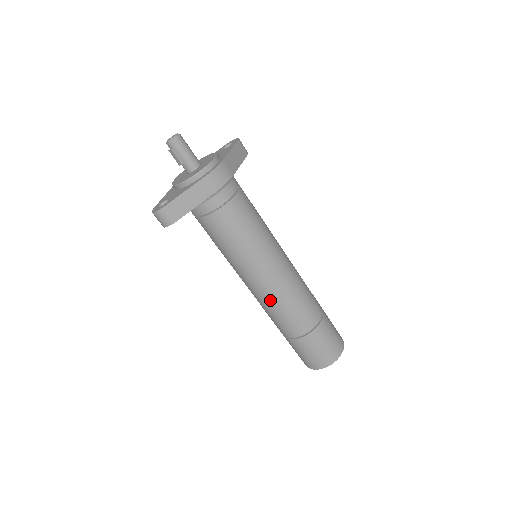
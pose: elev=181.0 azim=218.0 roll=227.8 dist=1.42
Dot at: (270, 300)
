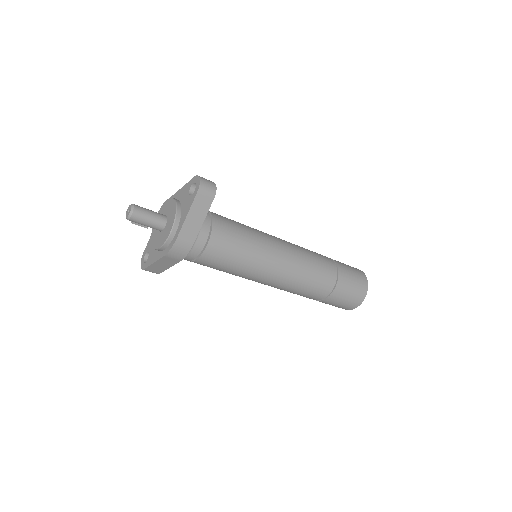
Dot at: occluded
